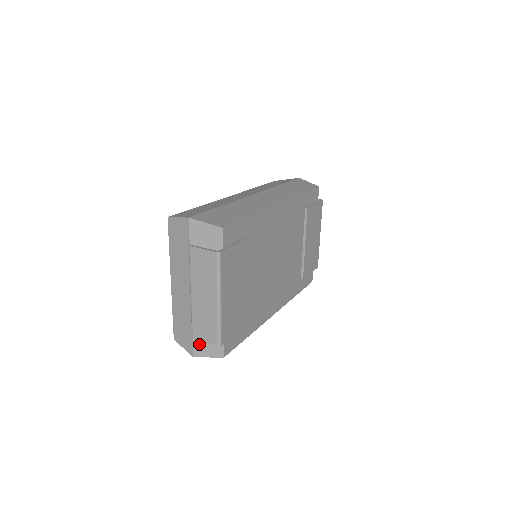
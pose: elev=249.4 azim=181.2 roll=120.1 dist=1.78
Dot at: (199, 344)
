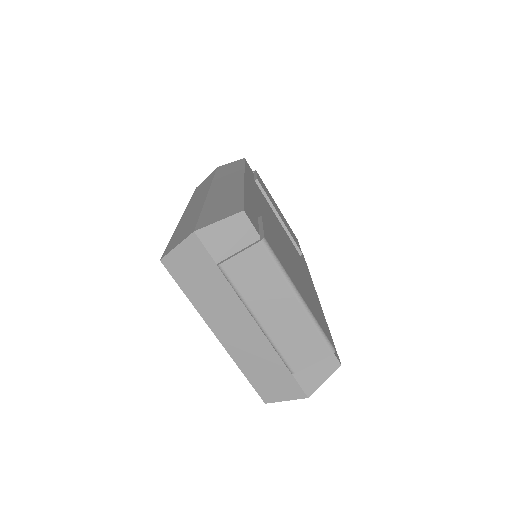
Dot at: (304, 376)
